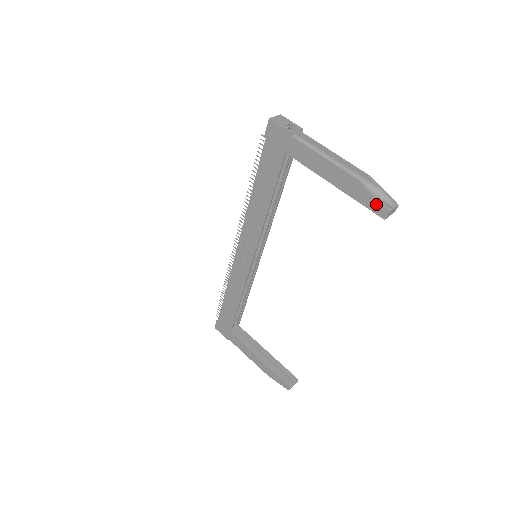
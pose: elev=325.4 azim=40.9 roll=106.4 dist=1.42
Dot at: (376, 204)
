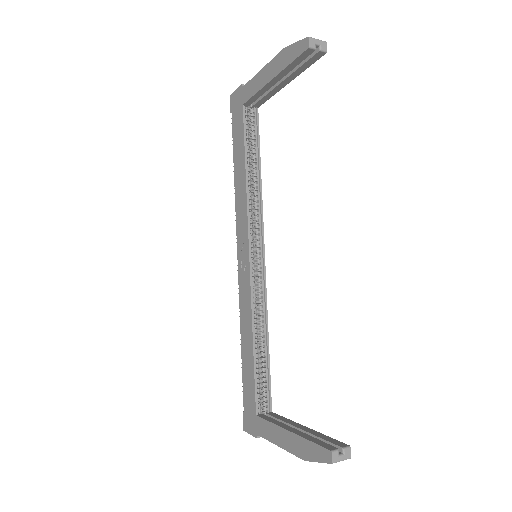
Dot at: (299, 46)
